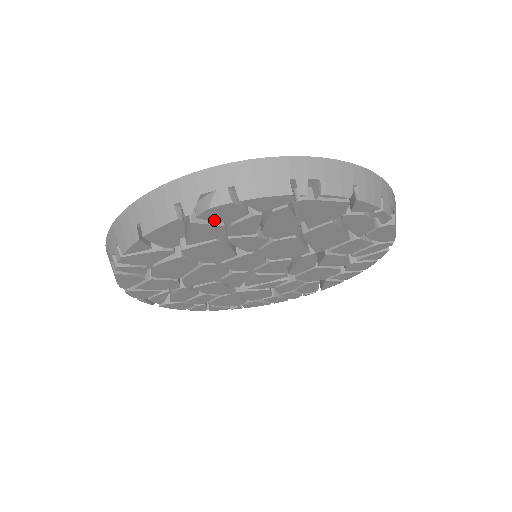
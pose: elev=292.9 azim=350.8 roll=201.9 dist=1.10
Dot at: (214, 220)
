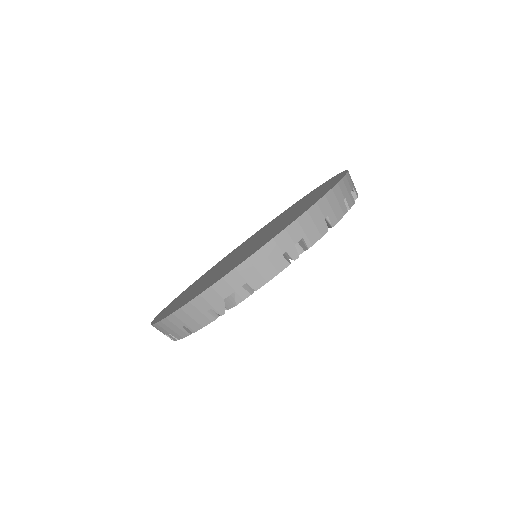
Dot at: occluded
